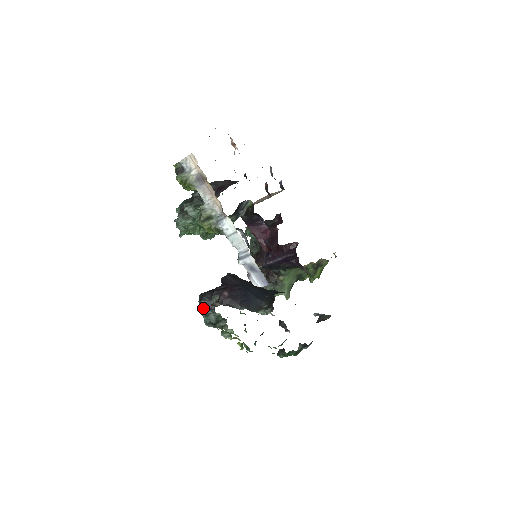
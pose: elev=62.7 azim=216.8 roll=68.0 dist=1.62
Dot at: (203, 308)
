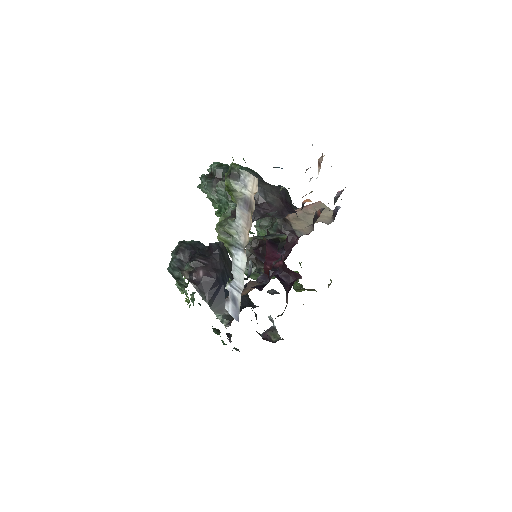
Dot at: (173, 262)
